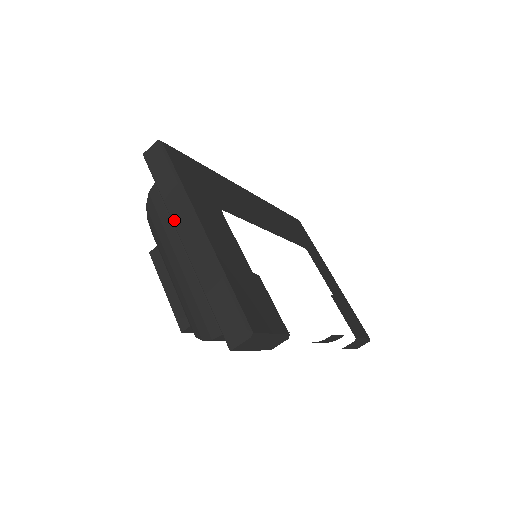
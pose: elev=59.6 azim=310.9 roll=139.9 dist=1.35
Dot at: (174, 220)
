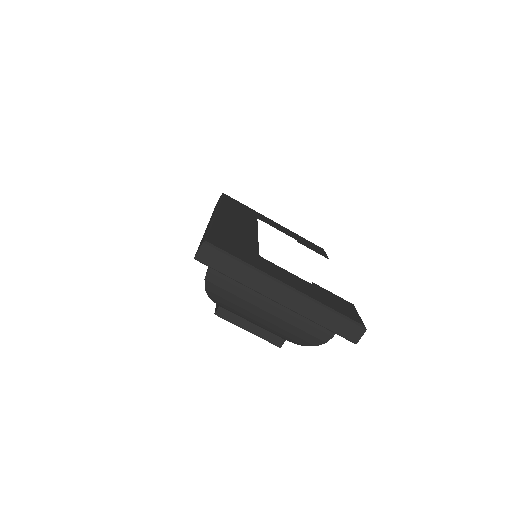
Dot at: (262, 292)
